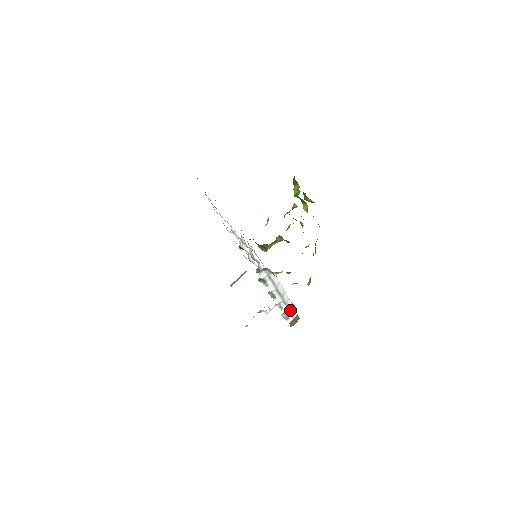
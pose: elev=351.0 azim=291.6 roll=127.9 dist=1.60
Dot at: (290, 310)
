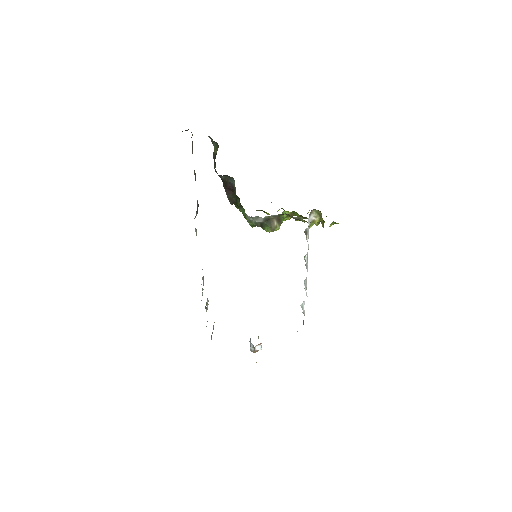
Dot at: occluded
